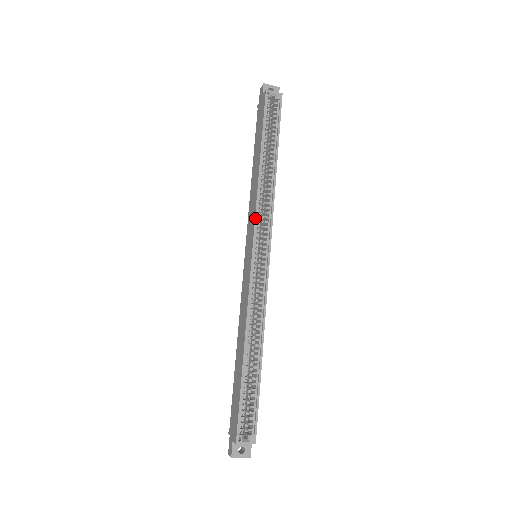
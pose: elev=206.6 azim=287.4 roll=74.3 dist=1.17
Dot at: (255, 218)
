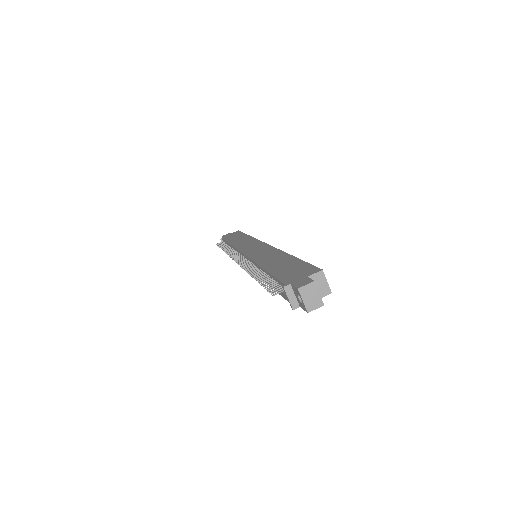
Dot at: (259, 240)
